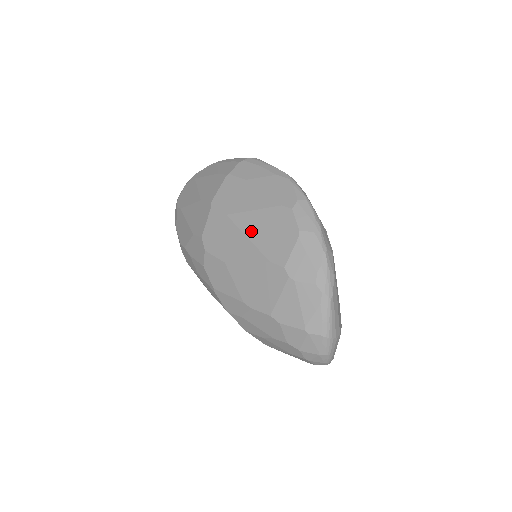
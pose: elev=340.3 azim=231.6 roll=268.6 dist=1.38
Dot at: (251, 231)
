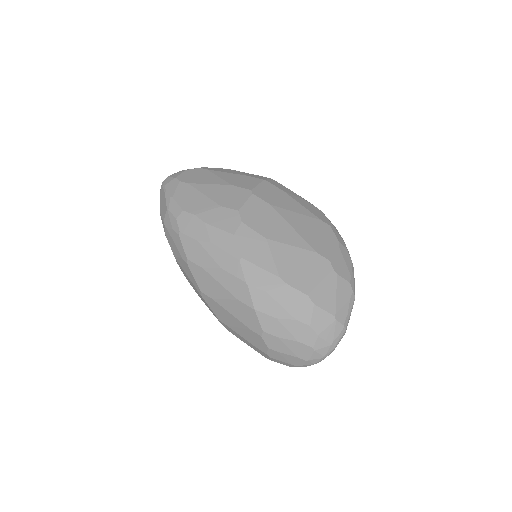
Dot at: (297, 225)
